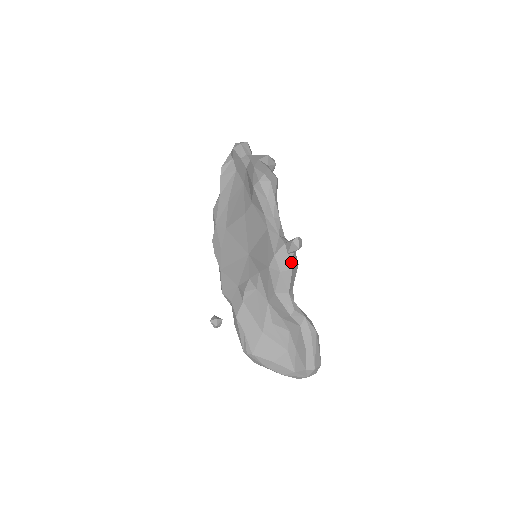
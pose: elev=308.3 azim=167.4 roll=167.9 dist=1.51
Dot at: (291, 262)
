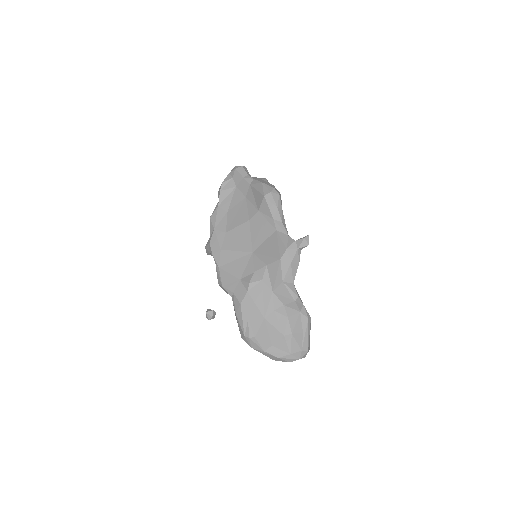
Dot at: (299, 256)
